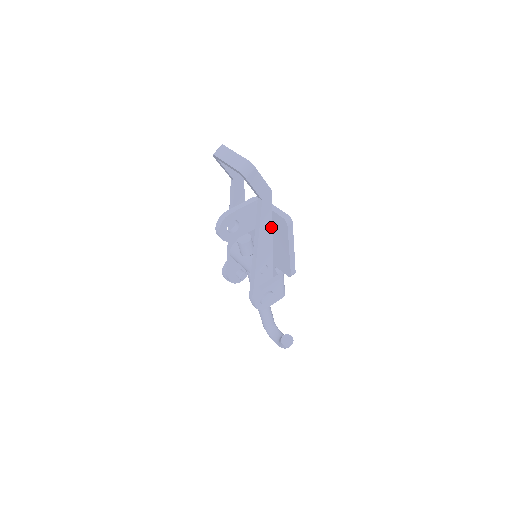
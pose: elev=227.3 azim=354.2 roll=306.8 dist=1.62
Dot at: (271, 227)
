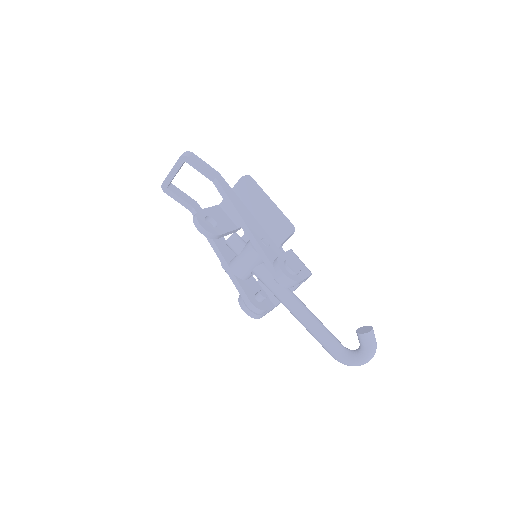
Dot at: (242, 203)
